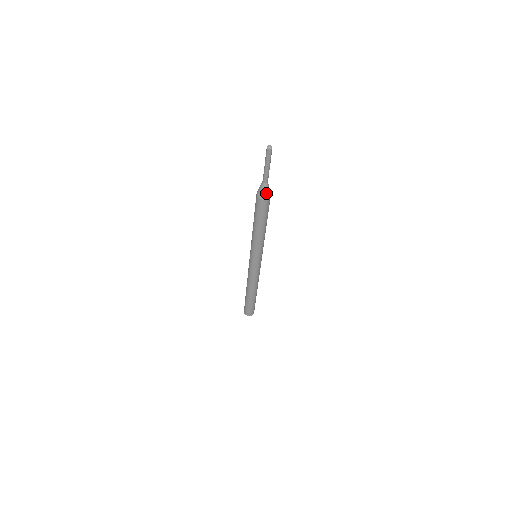
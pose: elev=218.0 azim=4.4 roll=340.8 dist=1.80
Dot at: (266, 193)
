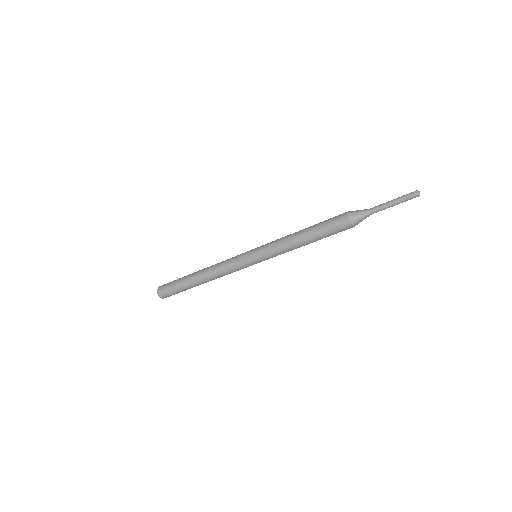
Dot at: (361, 220)
